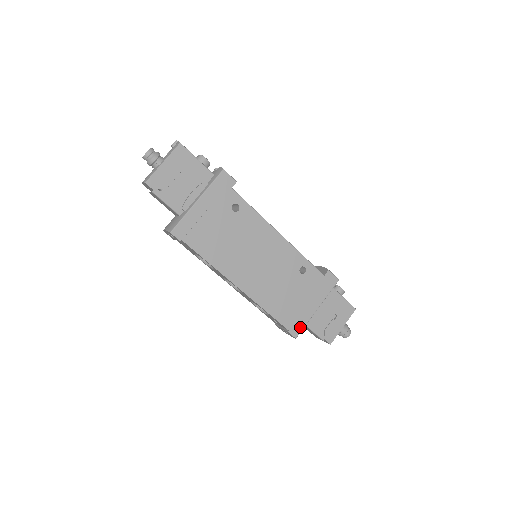
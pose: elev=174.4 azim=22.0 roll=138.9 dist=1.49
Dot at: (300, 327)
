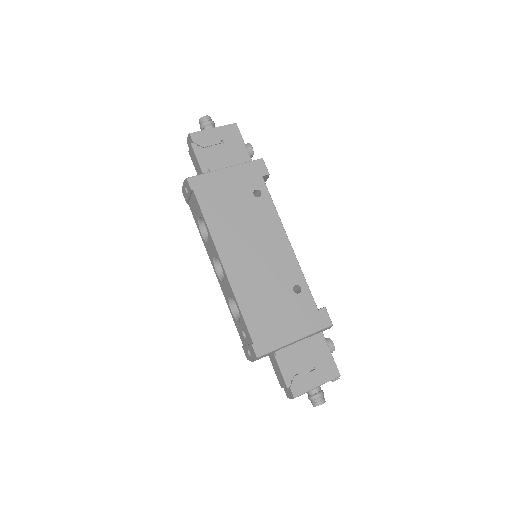
Dot at: (267, 348)
